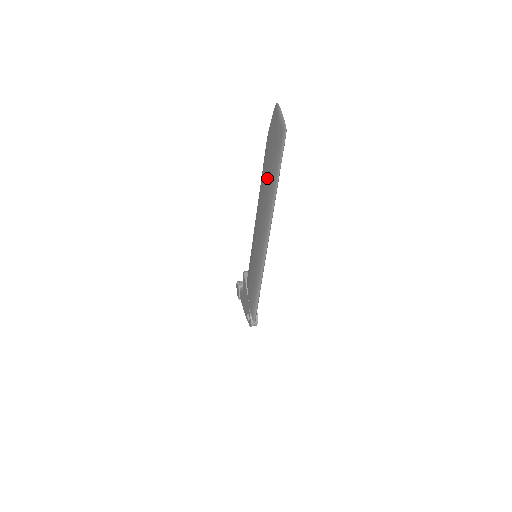
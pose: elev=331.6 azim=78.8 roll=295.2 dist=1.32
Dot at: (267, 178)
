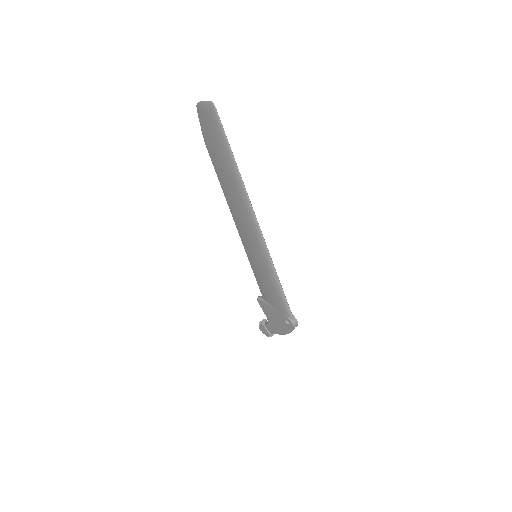
Dot at: (223, 165)
